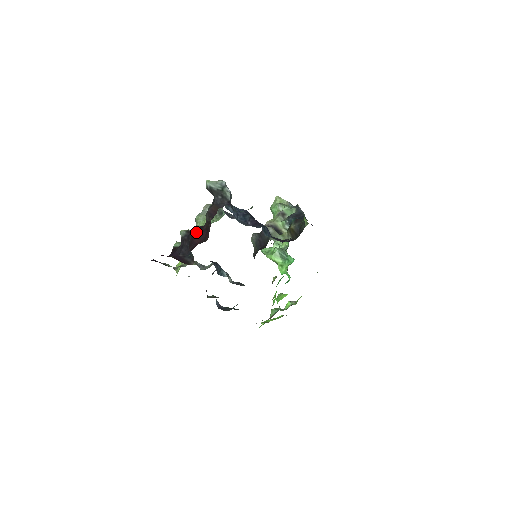
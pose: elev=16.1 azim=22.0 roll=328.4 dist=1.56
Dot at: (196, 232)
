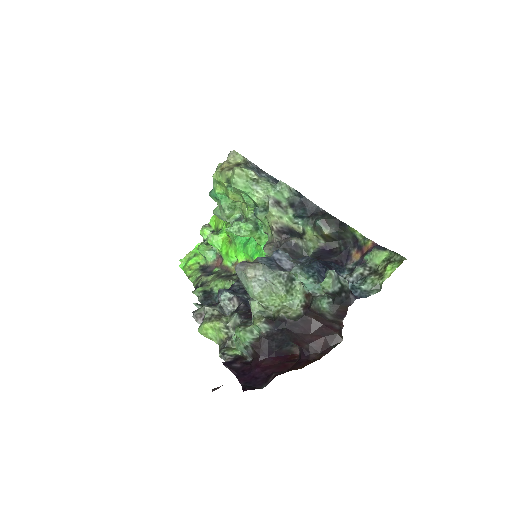
Dot at: (305, 329)
